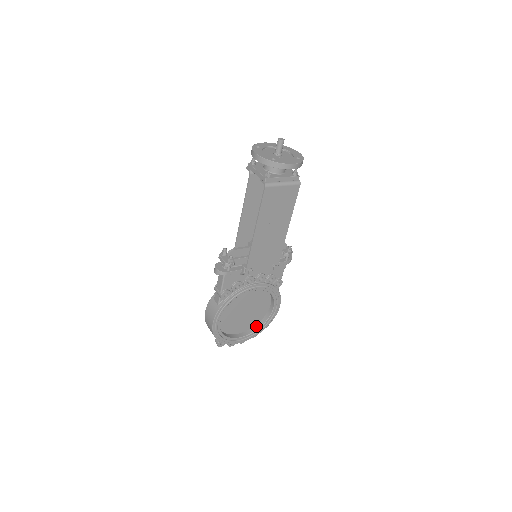
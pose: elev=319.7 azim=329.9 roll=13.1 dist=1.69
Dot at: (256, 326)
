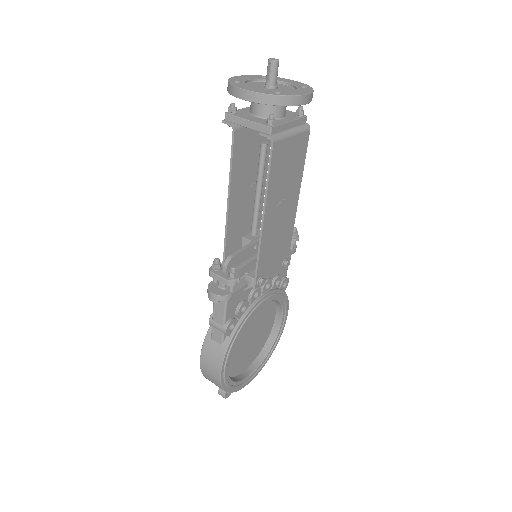
Dot at: (263, 350)
